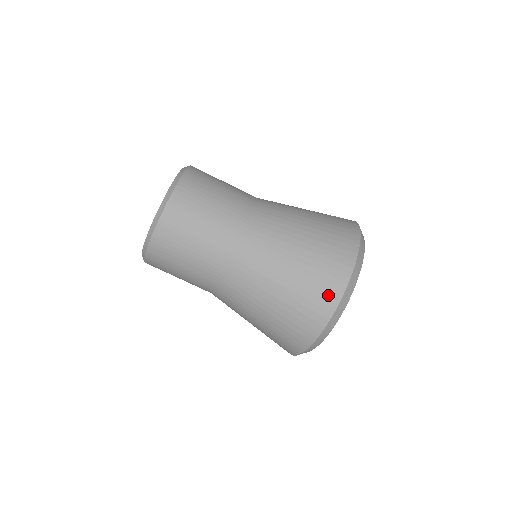
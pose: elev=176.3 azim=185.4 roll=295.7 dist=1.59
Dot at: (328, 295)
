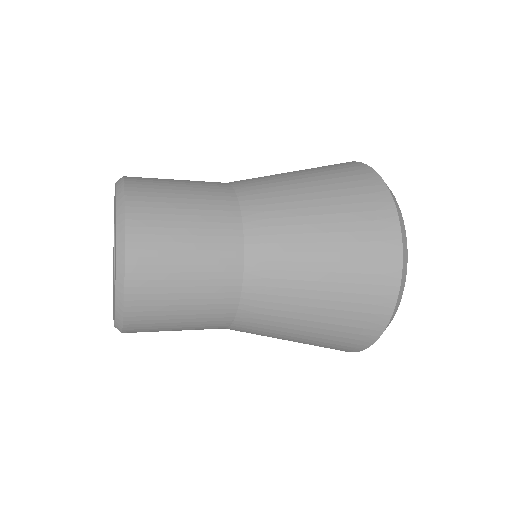
Dot at: (384, 278)
